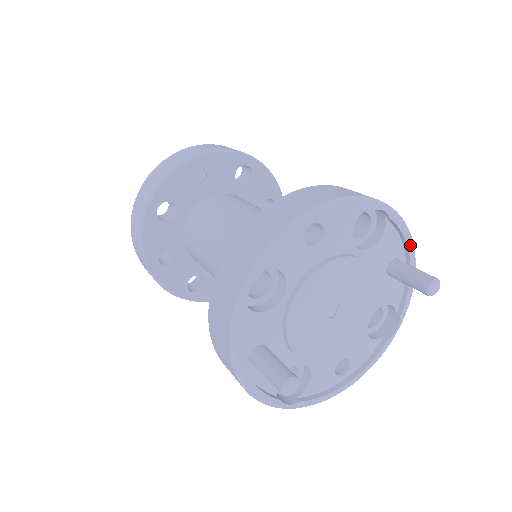
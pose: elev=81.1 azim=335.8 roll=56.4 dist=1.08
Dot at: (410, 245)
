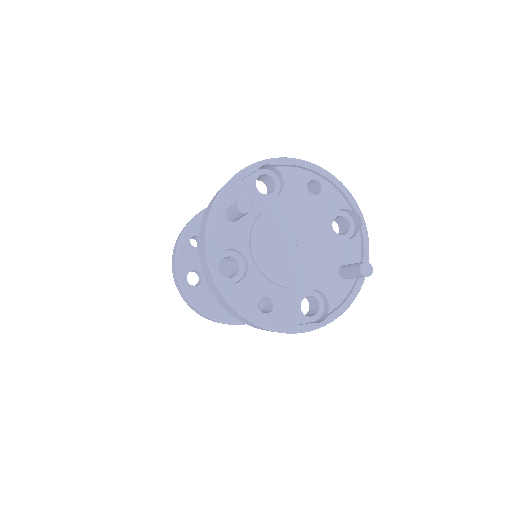
Dot at: occluded
